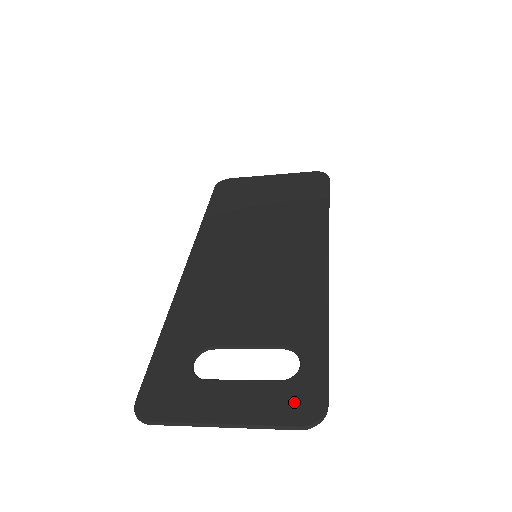
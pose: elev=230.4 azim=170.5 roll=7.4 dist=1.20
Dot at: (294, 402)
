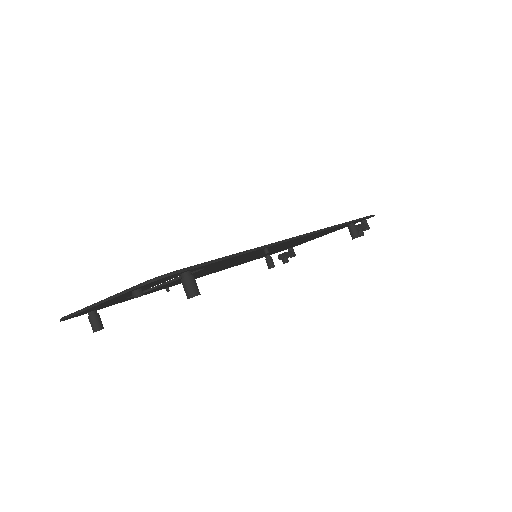
Dot at: occluded
